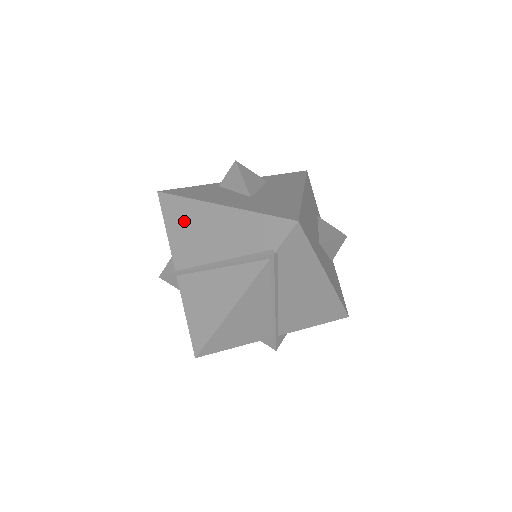
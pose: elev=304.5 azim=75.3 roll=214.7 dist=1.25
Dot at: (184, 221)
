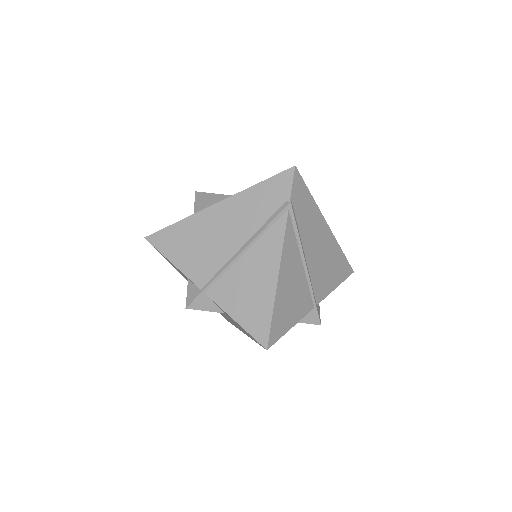
Dot at: (187, 241)
